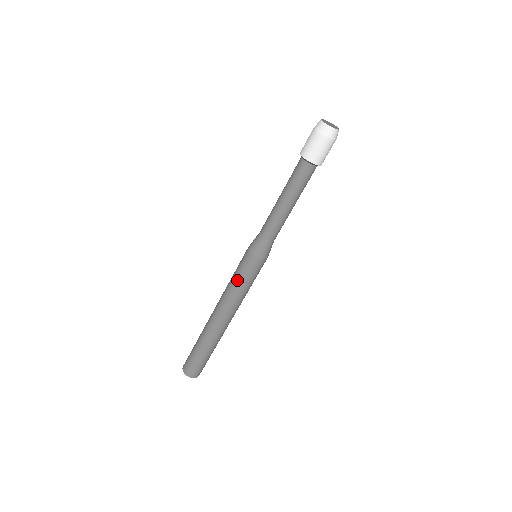
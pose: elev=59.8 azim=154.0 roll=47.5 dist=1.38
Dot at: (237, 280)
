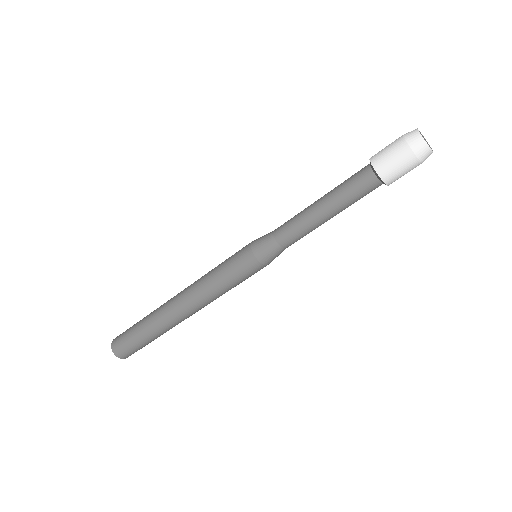
Dot at: (220, 271)
